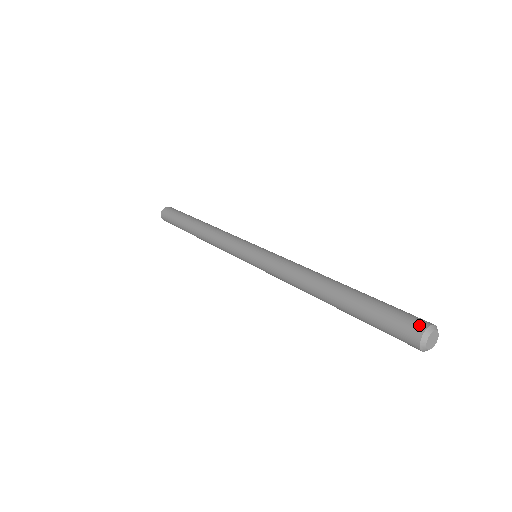
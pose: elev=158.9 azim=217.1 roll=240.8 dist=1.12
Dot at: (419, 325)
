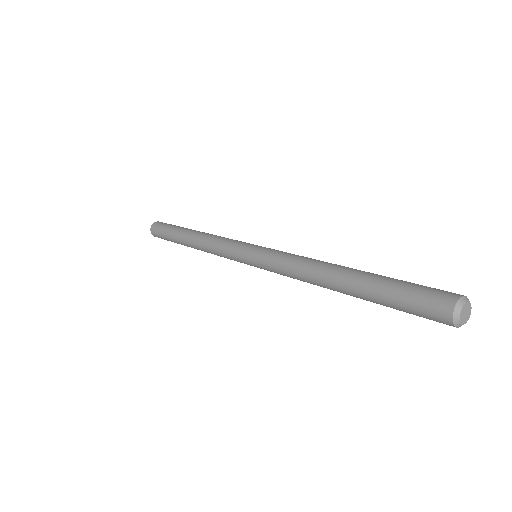
Dot at: (446, 303)
